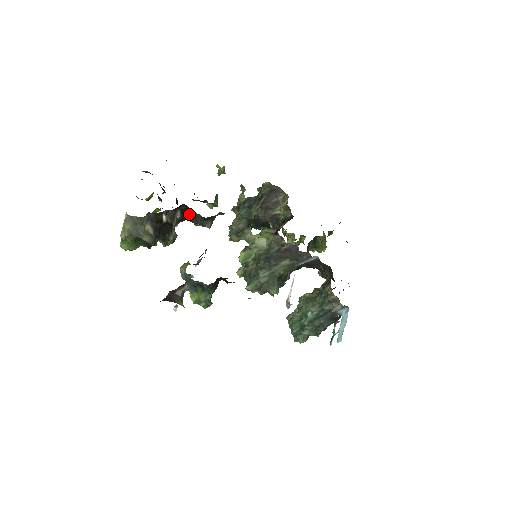
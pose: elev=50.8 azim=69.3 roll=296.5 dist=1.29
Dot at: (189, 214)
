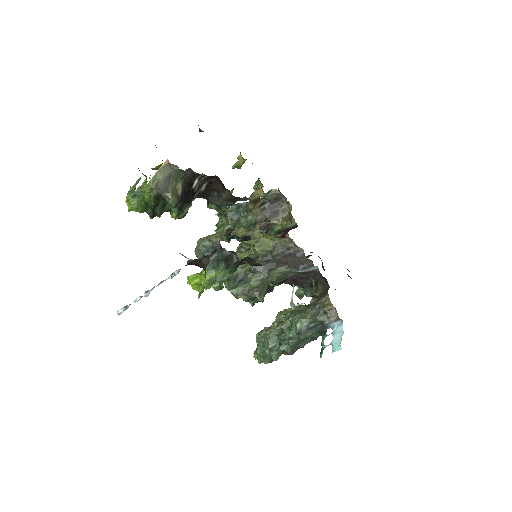
Dot at: (212, 190)
